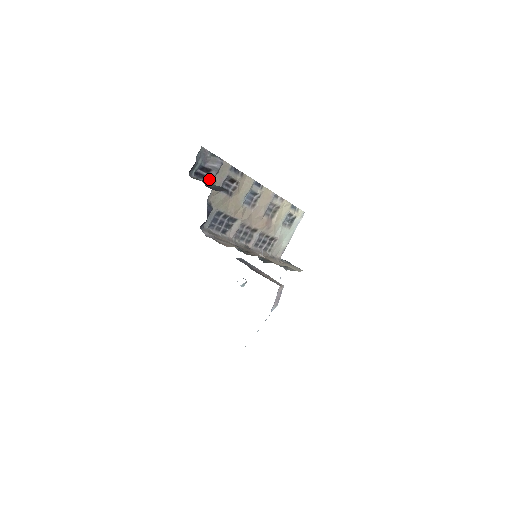
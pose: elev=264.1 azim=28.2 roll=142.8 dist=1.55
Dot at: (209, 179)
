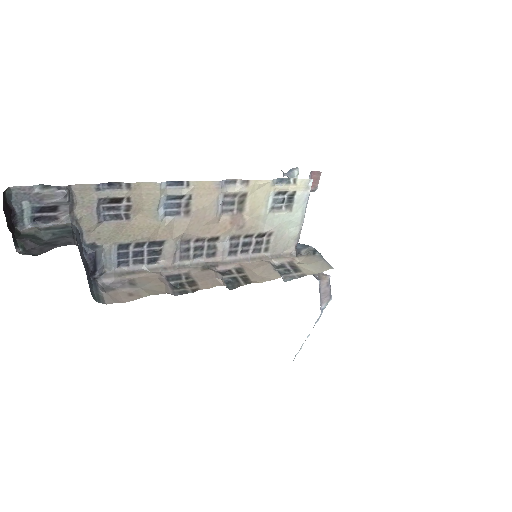
Dot at: (63, 218)
